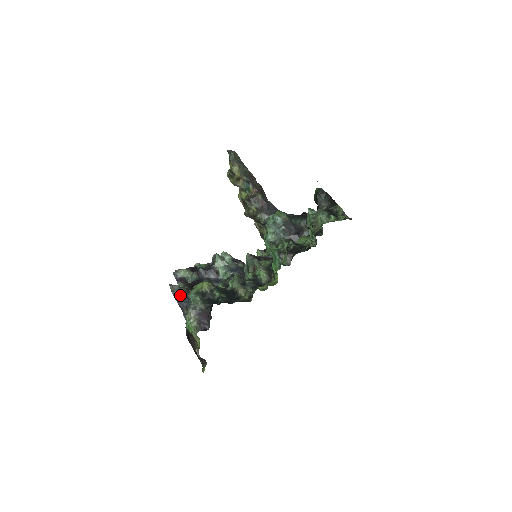
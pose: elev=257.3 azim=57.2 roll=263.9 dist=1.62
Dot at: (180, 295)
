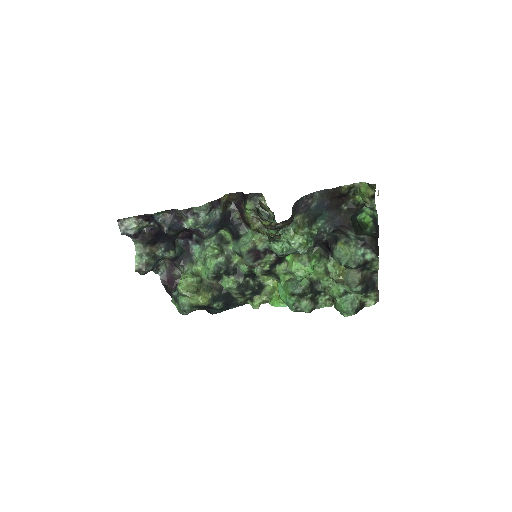
Dot at: occluded
